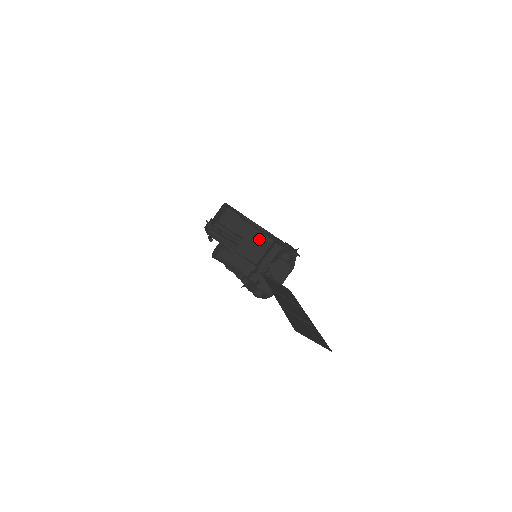
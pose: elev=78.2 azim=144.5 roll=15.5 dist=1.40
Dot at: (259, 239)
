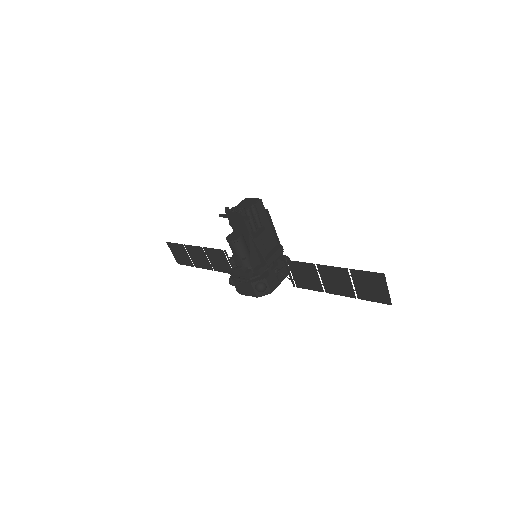
Dot at: (269, 238)
